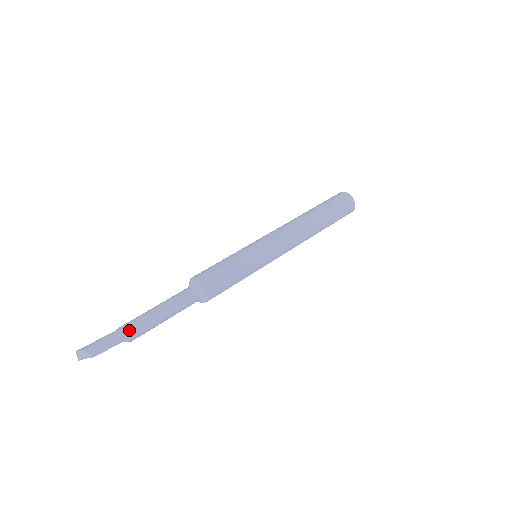
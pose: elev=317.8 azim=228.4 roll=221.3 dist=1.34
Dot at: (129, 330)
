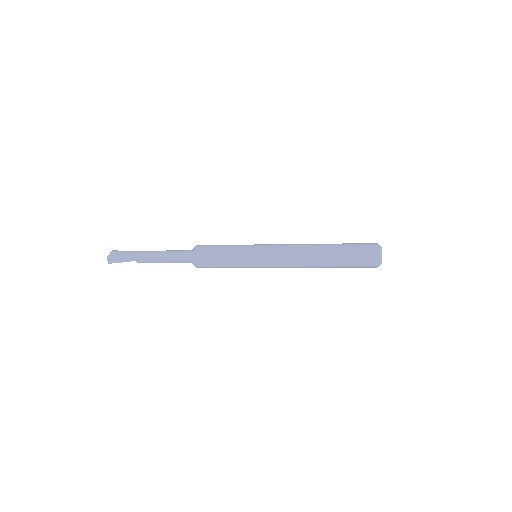
Dot at: (140, 251)
